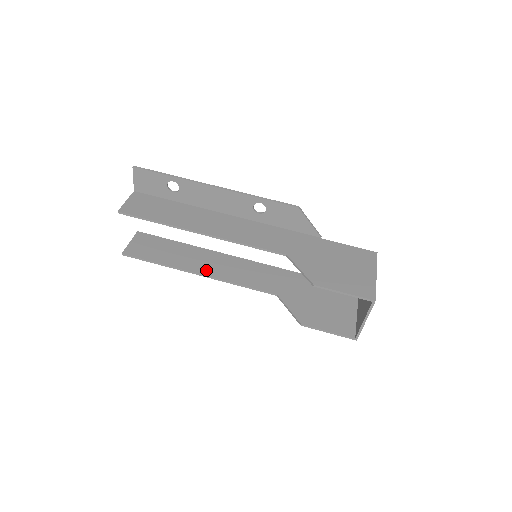
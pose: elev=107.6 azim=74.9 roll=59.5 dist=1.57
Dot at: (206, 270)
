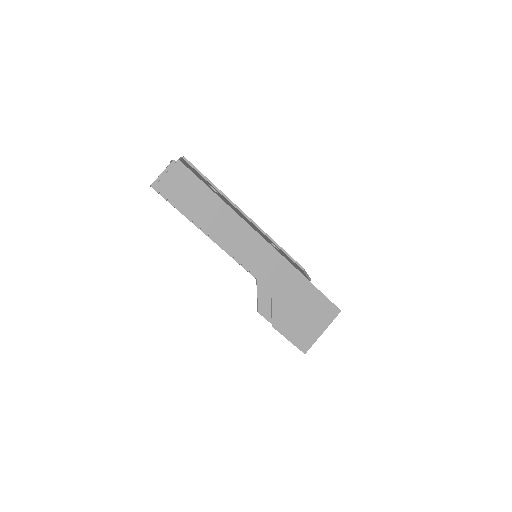
Dot at: occluded
